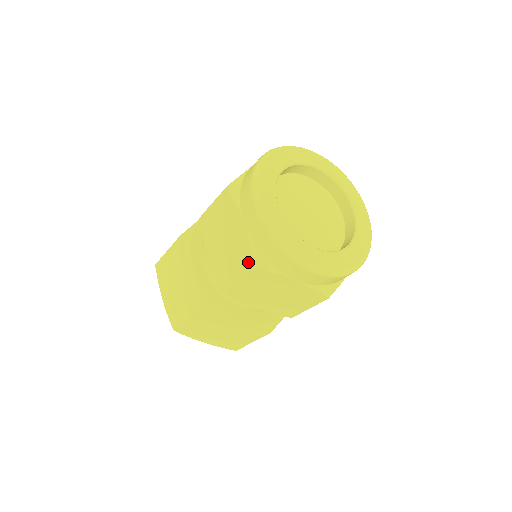
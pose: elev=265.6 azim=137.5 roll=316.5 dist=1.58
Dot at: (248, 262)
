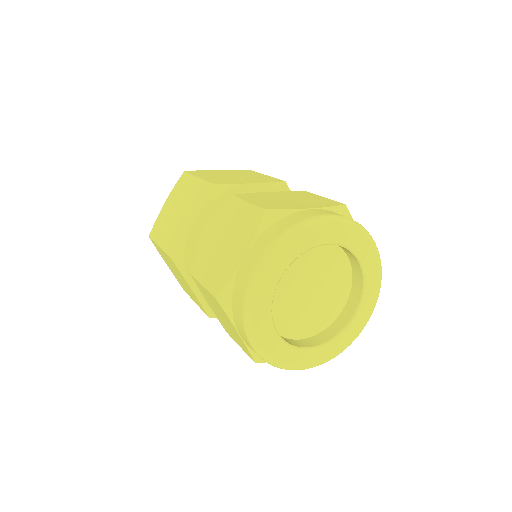
Dot at: (217, 287)
